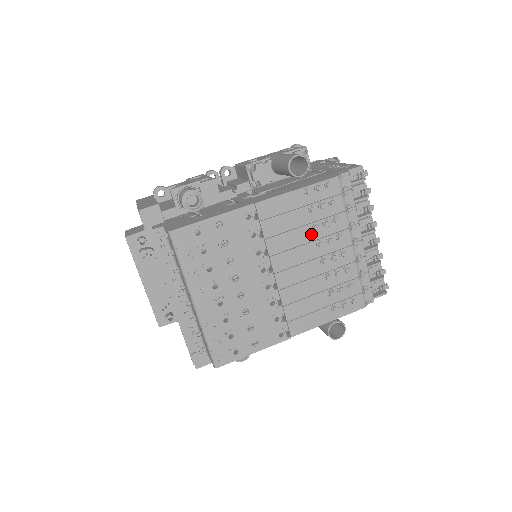
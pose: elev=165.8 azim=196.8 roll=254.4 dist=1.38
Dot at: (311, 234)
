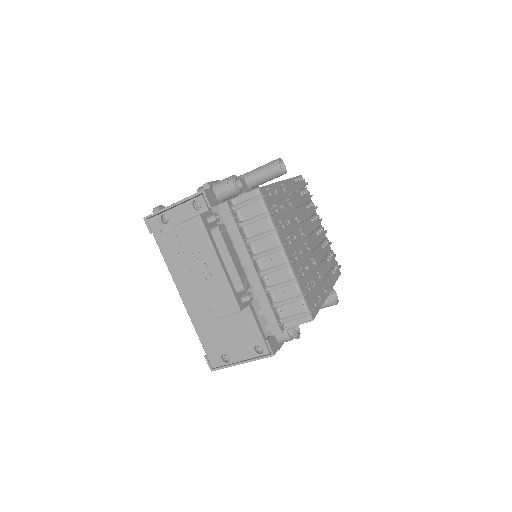
Dot at: (307, 212)
